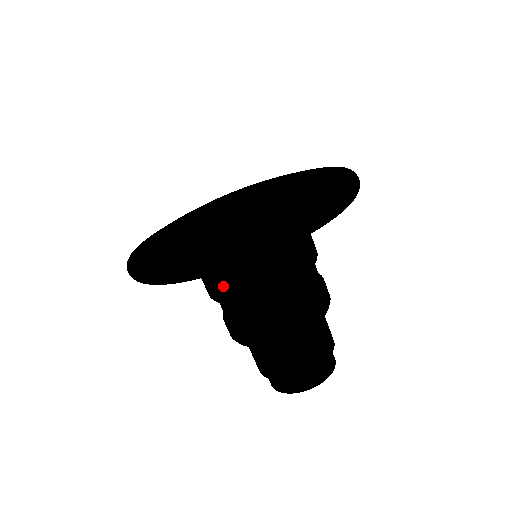
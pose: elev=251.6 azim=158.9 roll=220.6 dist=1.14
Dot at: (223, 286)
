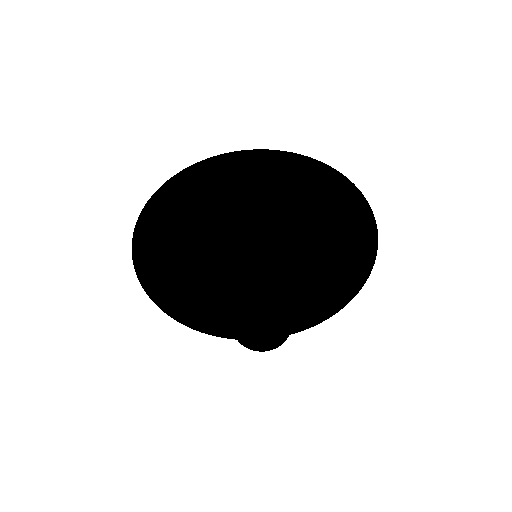
Dot at: occluded
